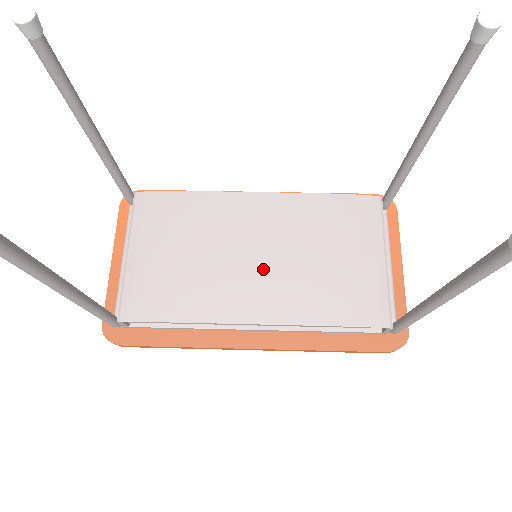
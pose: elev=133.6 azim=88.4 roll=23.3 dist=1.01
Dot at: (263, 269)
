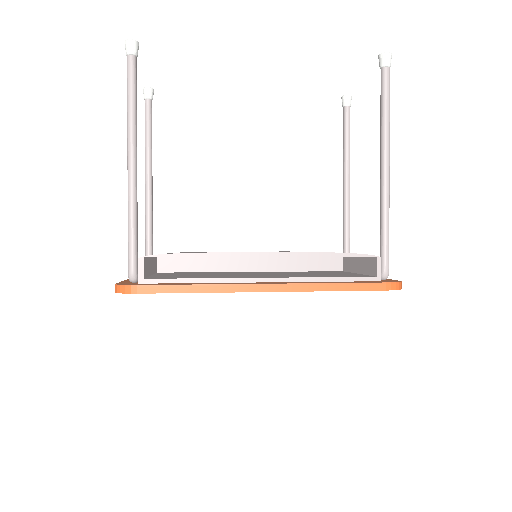
Dot at: occluded
